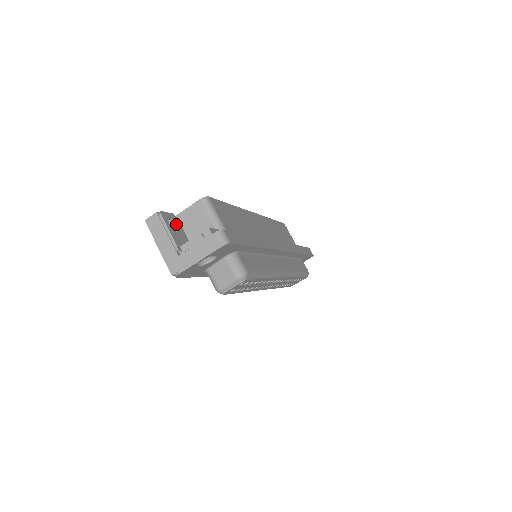
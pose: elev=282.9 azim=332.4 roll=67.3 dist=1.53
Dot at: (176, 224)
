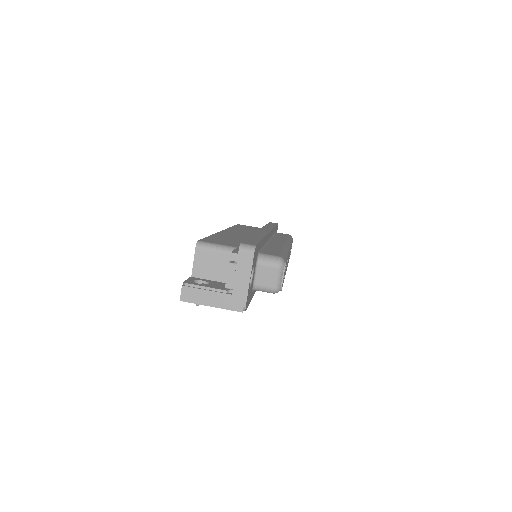
Dot at: (200, 281)
